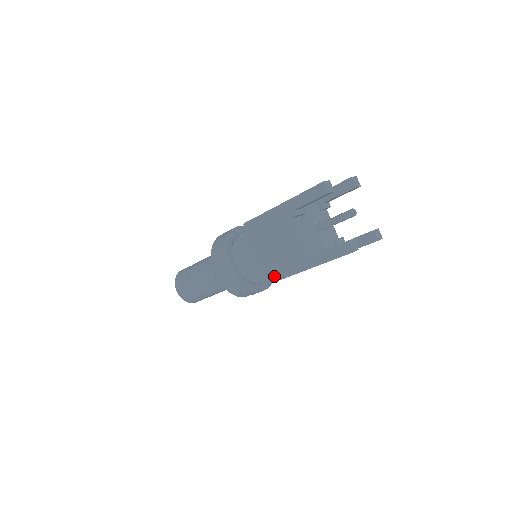
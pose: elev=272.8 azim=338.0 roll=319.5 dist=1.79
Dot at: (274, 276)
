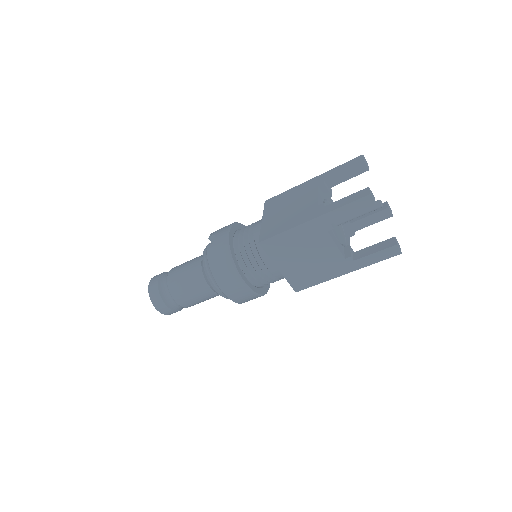
Dot at: (304, 284)
